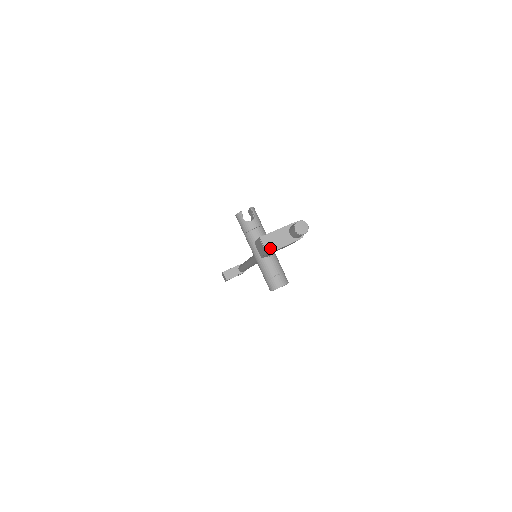
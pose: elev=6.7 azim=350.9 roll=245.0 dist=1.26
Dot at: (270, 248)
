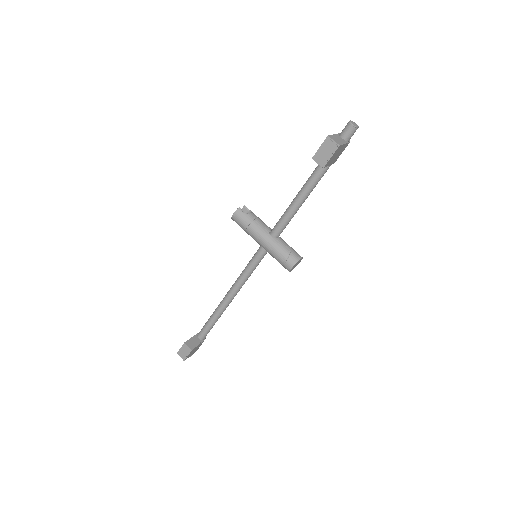
Dot at: (338, 143)
